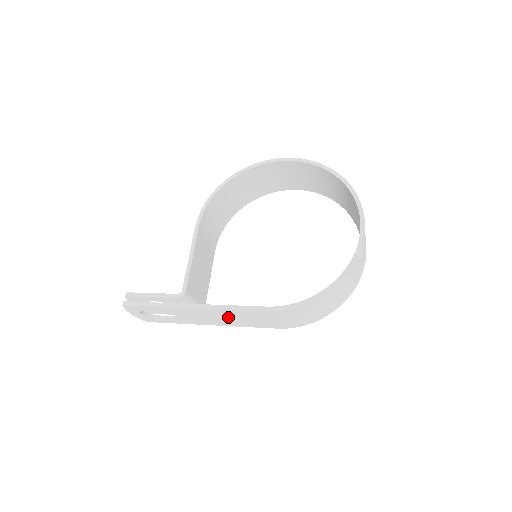
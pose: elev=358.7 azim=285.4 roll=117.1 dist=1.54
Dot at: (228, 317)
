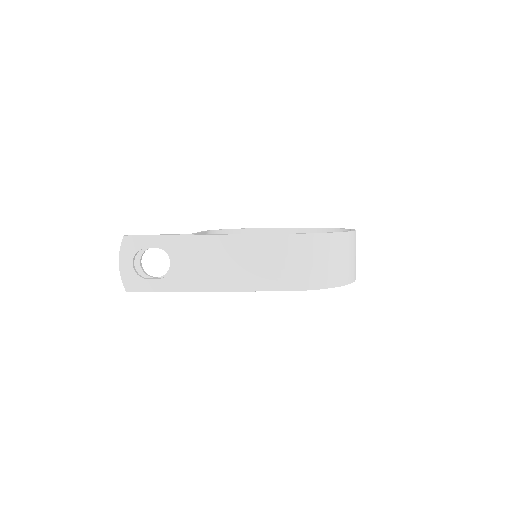
Dot at: (231, 260)
